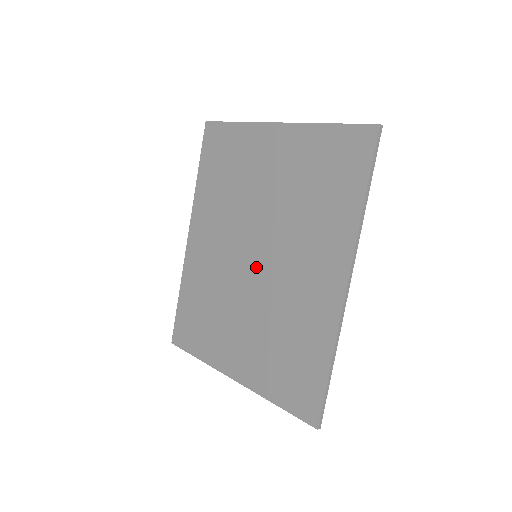
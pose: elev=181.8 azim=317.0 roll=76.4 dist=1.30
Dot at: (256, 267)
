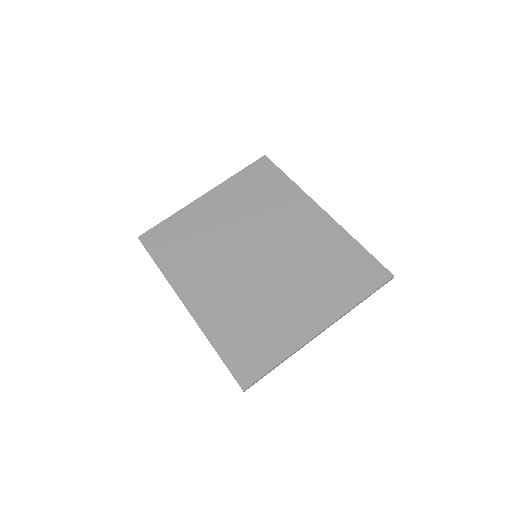
Dot at: (263, 258)
